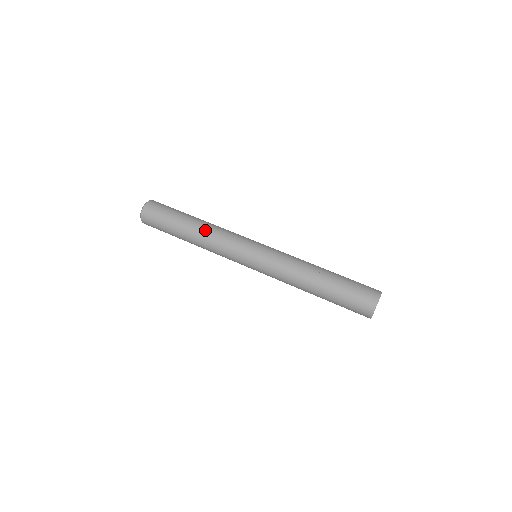
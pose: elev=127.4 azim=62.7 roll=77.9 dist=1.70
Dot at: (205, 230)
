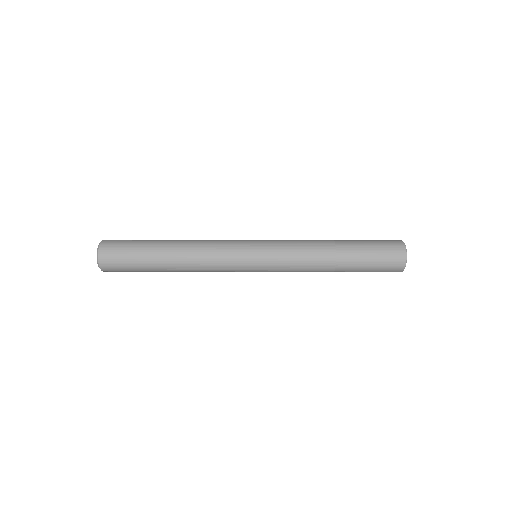
Dot at: (189, 248)
